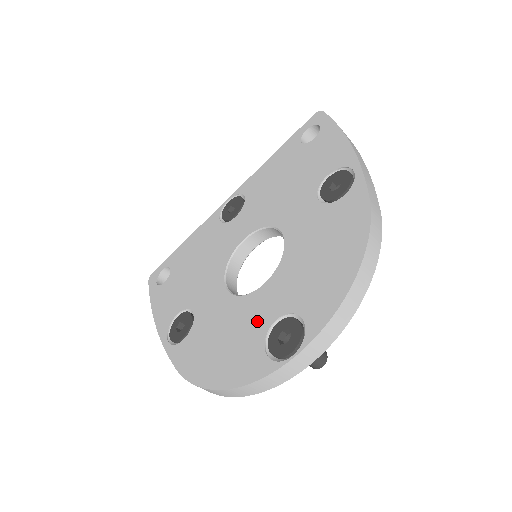
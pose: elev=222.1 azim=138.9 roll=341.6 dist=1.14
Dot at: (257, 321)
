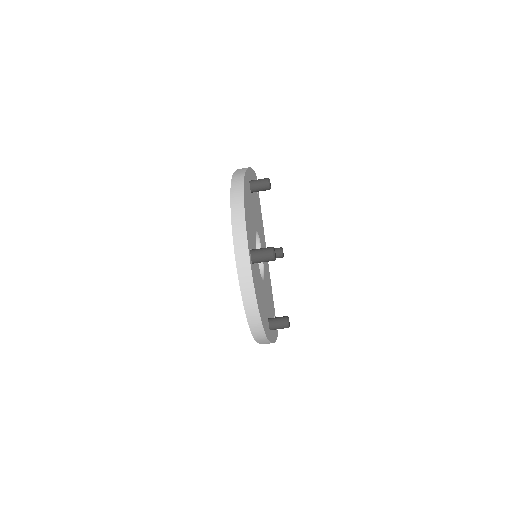
Dot at: occluded
